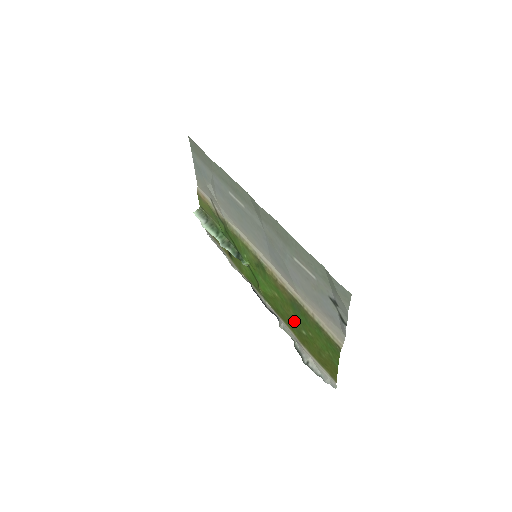
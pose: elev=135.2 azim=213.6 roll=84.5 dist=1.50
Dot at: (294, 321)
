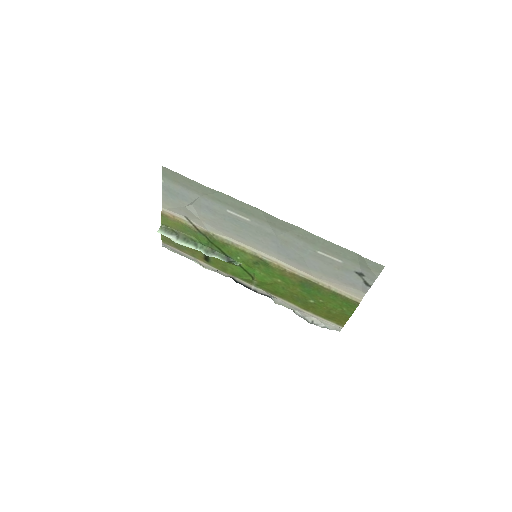
Dot at: (300, 296)
